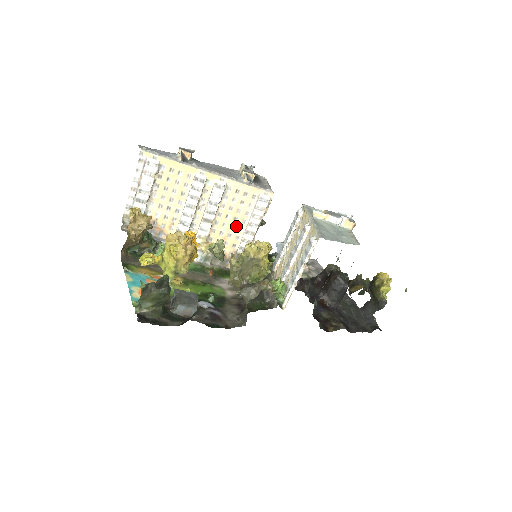
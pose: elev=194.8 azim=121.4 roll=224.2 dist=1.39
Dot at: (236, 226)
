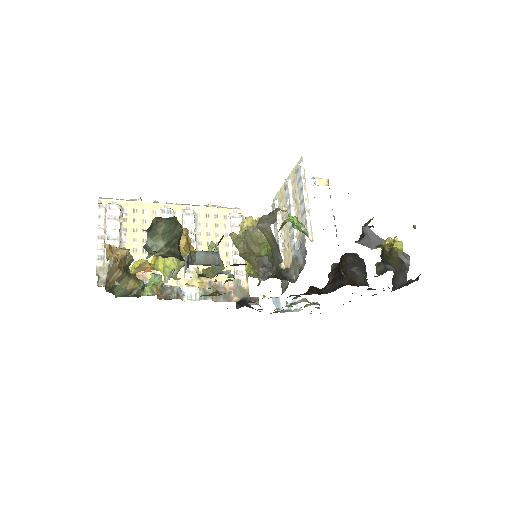
Dot at: (221, 251)
